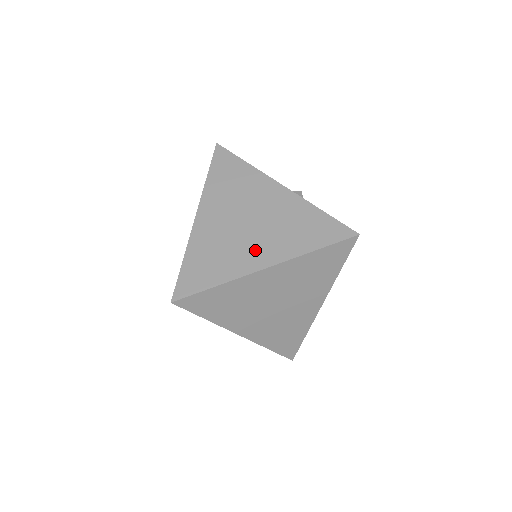
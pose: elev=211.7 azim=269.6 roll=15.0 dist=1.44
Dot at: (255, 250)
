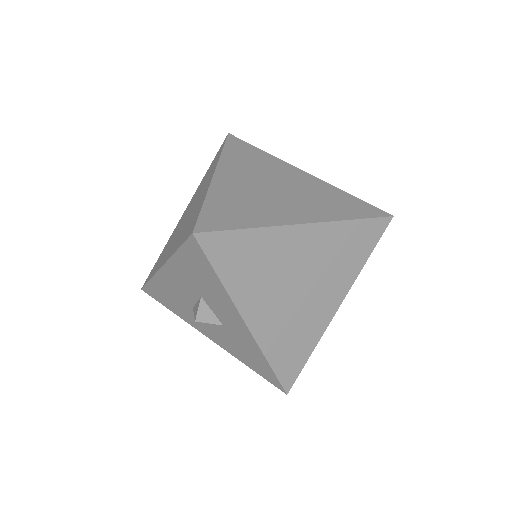
Dot at: (289, 208)
